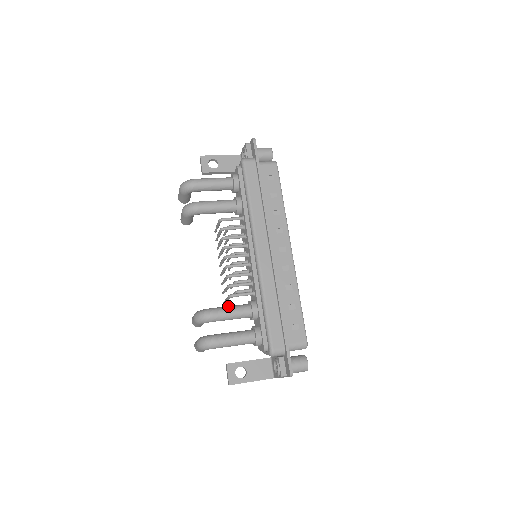
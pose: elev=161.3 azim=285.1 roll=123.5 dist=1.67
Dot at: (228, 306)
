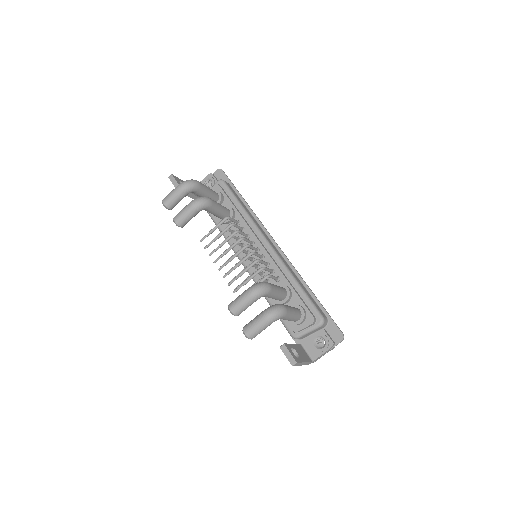
Dot at: occluded
